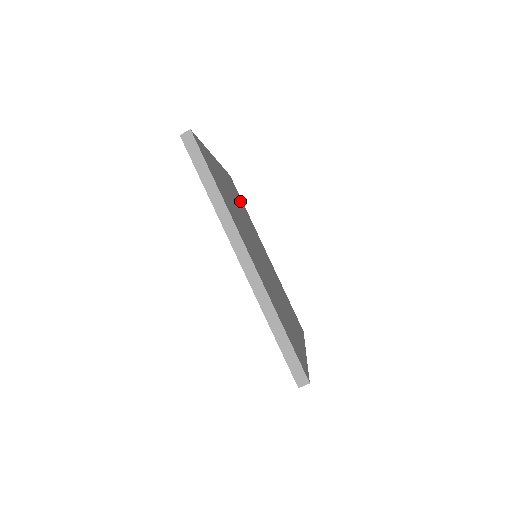
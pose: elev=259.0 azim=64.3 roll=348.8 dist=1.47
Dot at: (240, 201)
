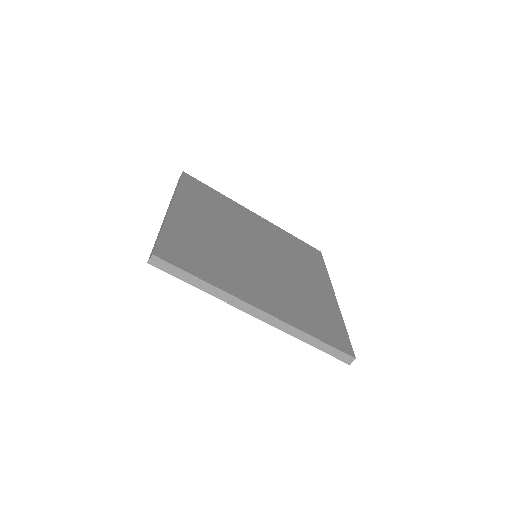
Dot at: (209, 198)
